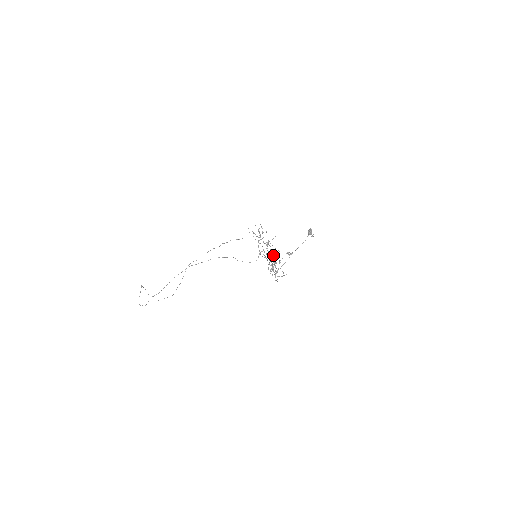
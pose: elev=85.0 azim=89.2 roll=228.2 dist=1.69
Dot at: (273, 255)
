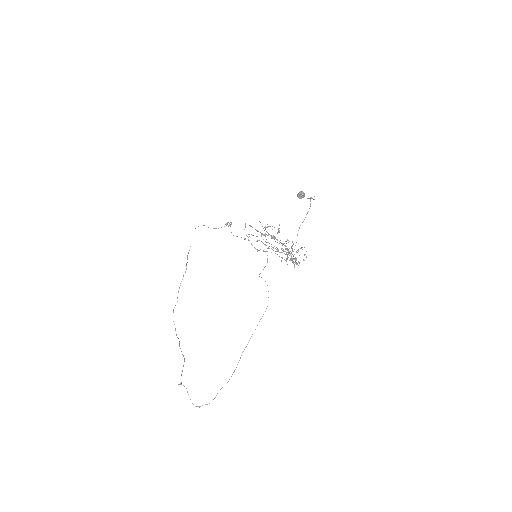
Dot at: occluded
